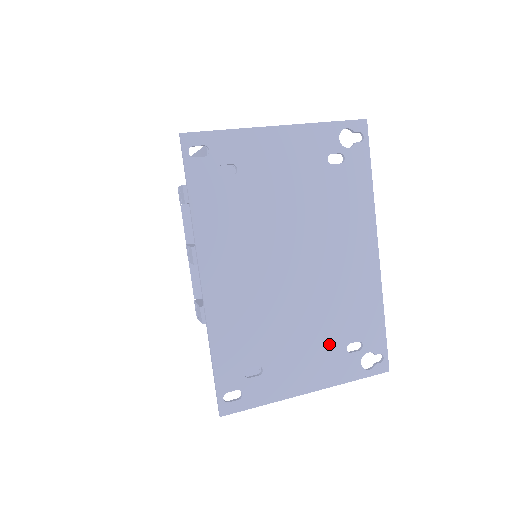
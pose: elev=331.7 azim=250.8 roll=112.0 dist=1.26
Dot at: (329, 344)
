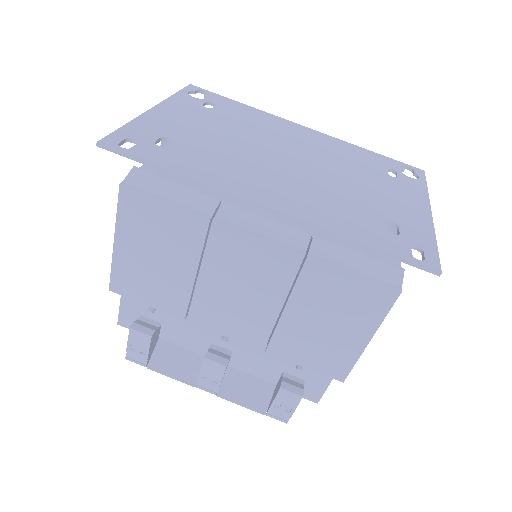
Dot at: (383, 181)
